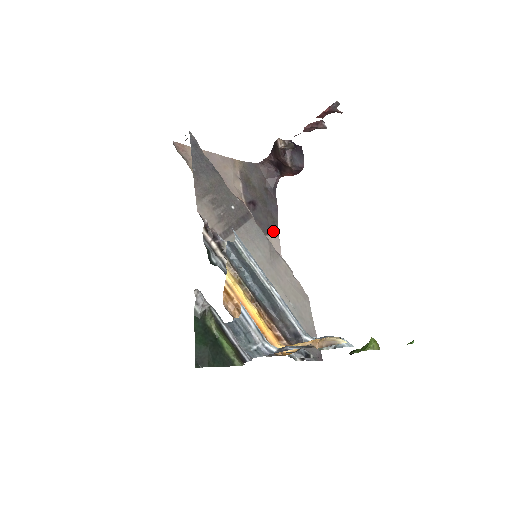
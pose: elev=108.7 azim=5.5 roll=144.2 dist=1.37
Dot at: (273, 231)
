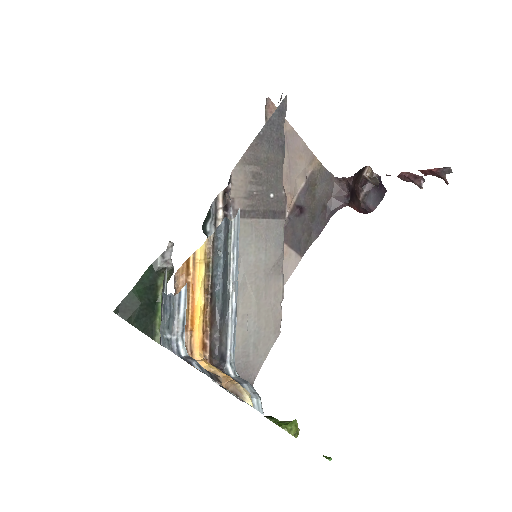
Dot at: (300, 249)
